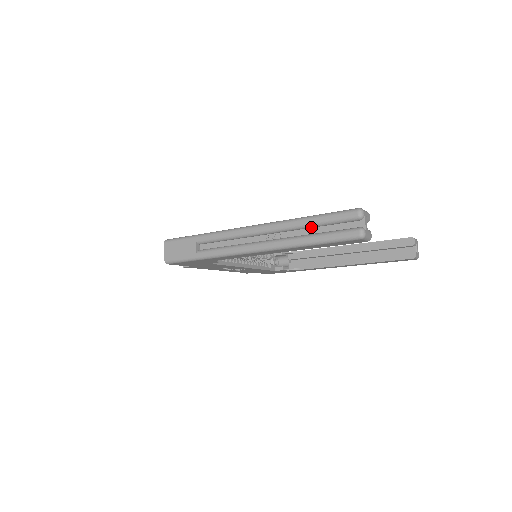
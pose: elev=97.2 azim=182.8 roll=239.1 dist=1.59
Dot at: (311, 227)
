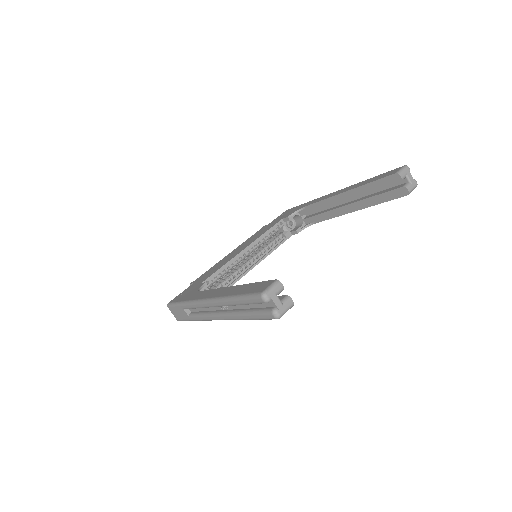
Dot at: occluded
